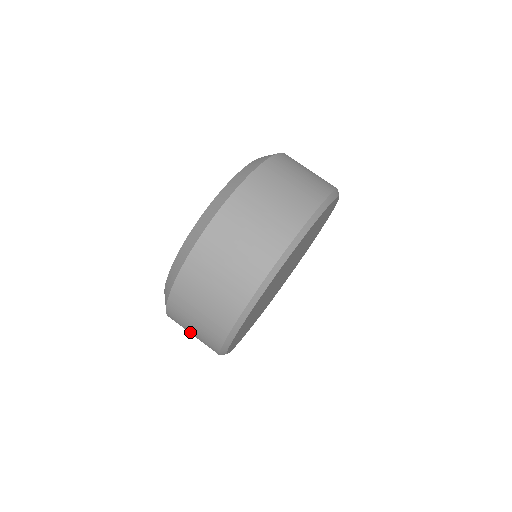
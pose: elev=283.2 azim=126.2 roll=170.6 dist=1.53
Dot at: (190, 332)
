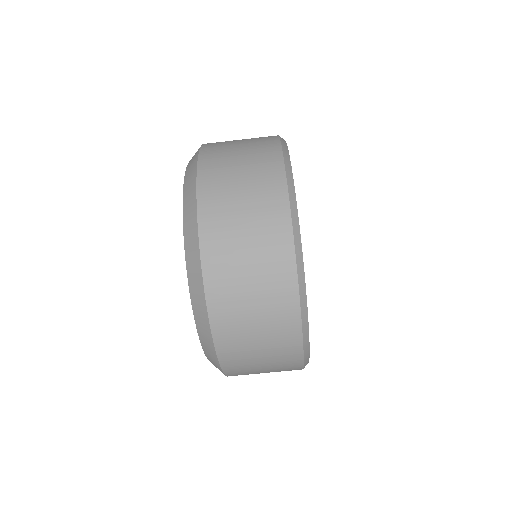
Dot at: (258, 366)
